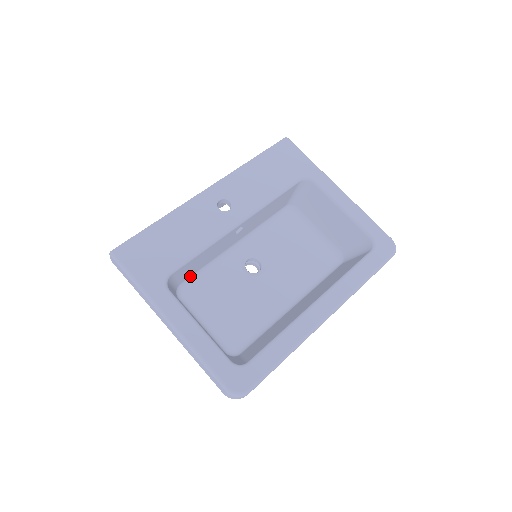
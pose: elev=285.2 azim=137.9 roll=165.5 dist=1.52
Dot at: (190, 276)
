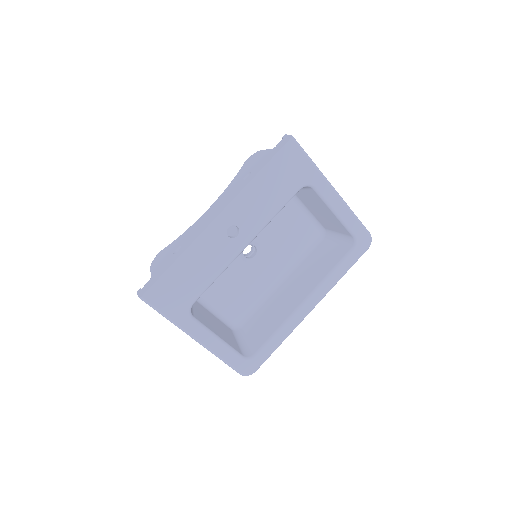
Dot at: occluded
